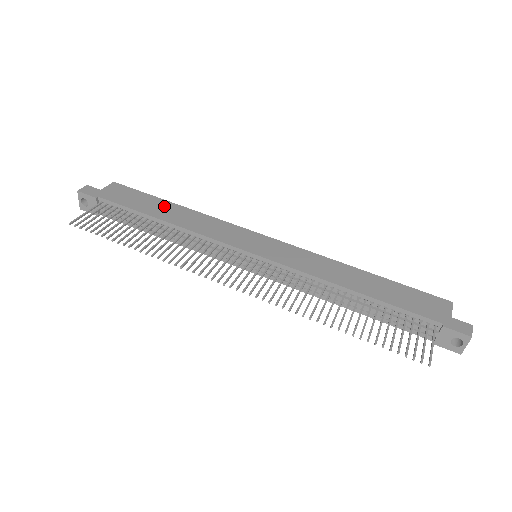
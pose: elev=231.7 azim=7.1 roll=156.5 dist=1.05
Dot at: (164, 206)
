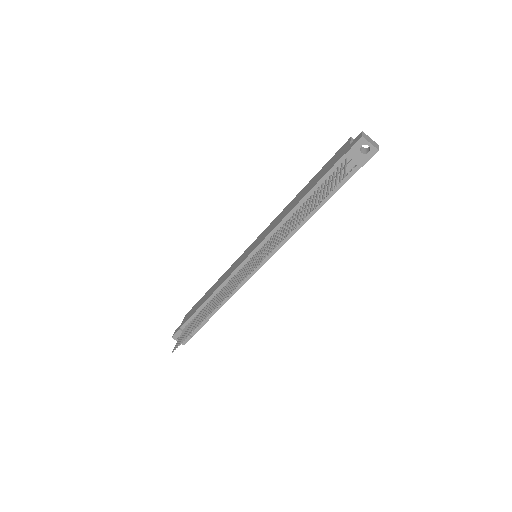
Dot at: (207, 294)
